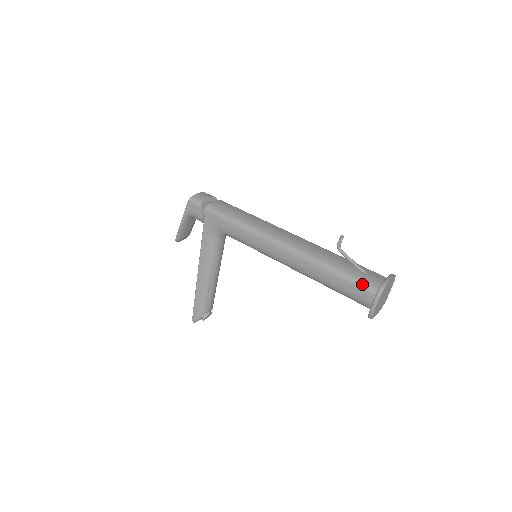
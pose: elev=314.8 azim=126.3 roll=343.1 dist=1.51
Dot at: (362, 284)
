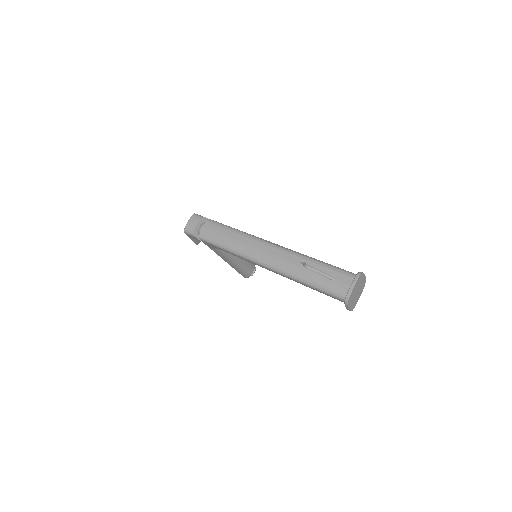
Dot at: (332, 295)
